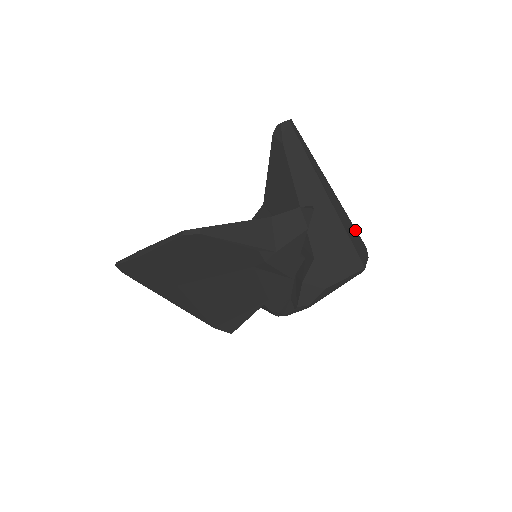
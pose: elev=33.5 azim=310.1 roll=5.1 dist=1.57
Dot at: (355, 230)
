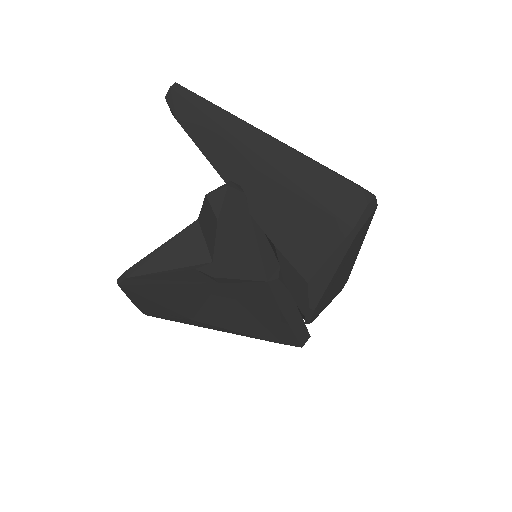
Dot at: (329, 173)
